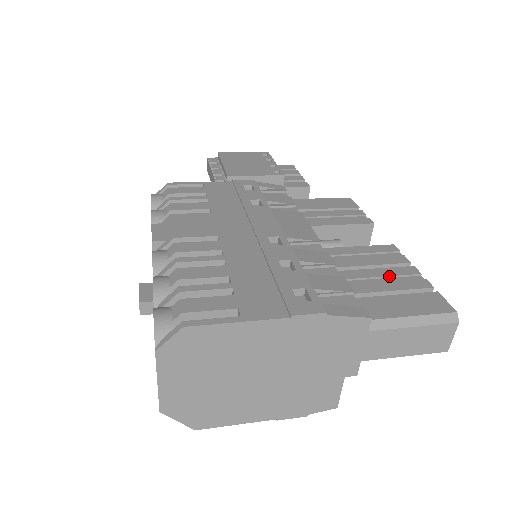
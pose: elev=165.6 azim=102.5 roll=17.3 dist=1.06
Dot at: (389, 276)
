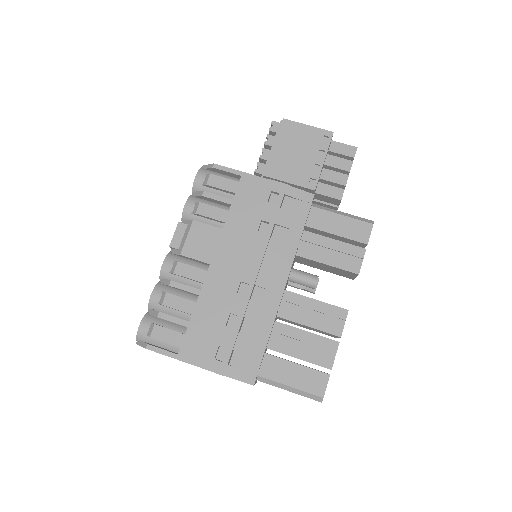
Dot at: (311, 344)
